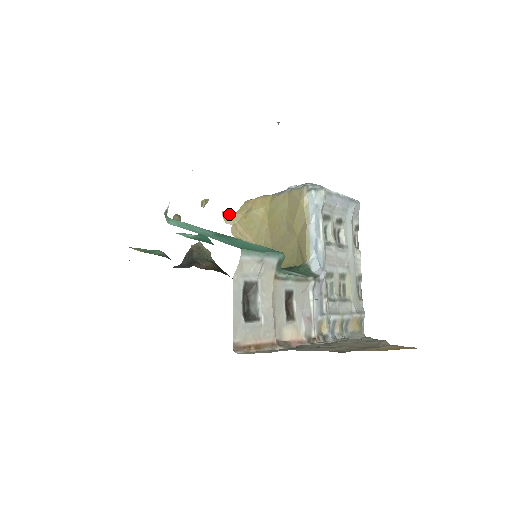
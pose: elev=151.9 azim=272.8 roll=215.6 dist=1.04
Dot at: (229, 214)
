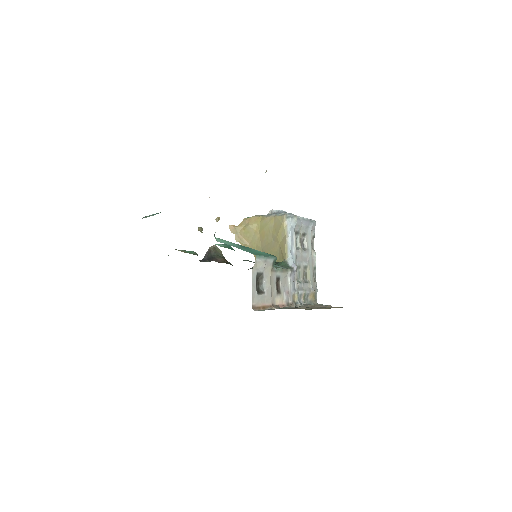
Dot at: (234, 227)
